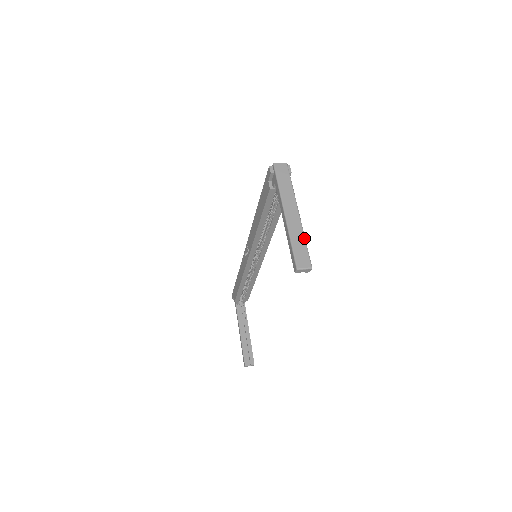
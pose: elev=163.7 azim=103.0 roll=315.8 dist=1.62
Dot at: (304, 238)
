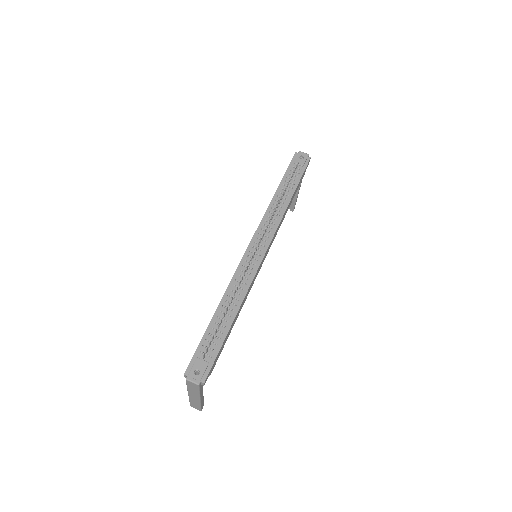
Dot at: (199, 405)
